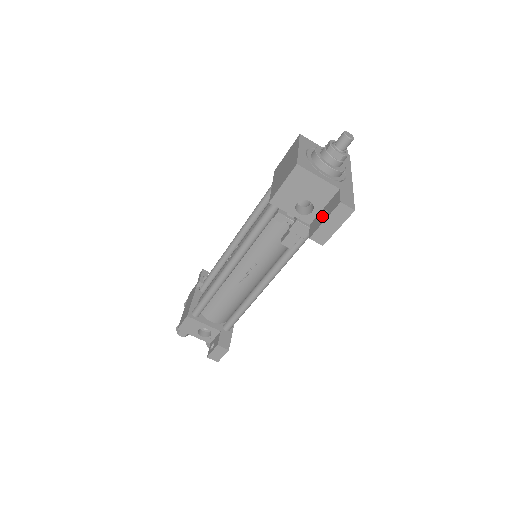
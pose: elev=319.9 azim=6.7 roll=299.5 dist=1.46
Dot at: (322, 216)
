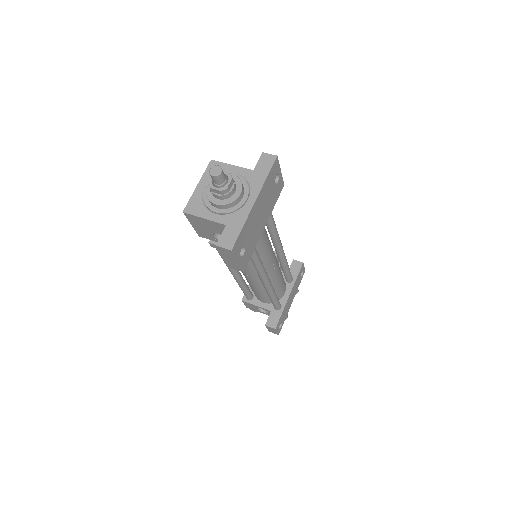
Dot at: occluded
